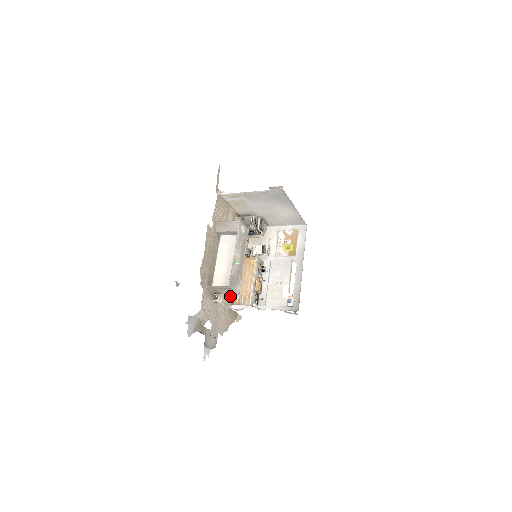
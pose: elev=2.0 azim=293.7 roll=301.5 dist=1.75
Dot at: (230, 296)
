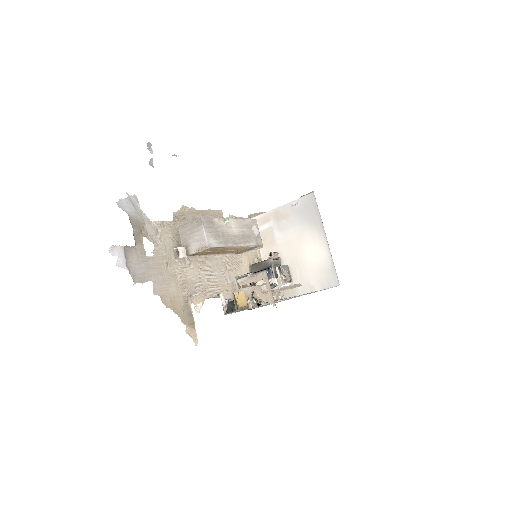
Dot at: (199, 293)
